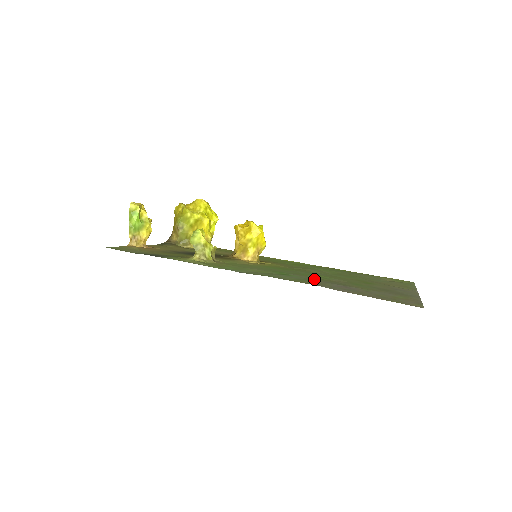
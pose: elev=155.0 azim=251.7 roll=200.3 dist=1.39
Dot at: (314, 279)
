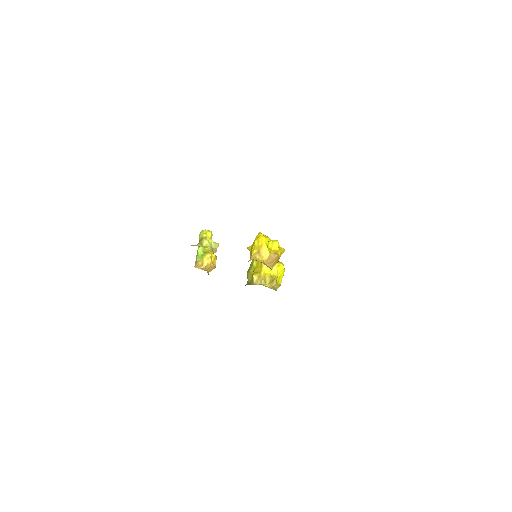
Dot at: occluded
